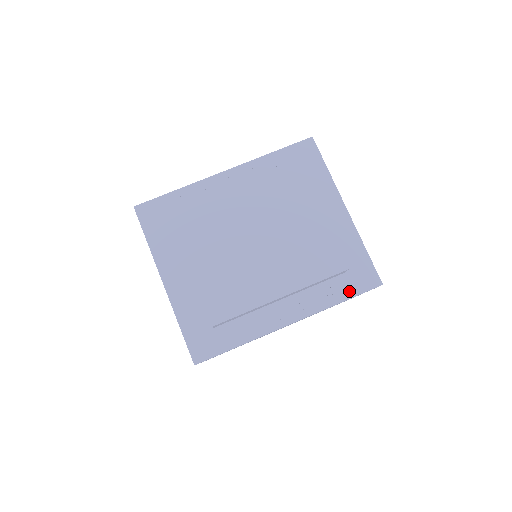
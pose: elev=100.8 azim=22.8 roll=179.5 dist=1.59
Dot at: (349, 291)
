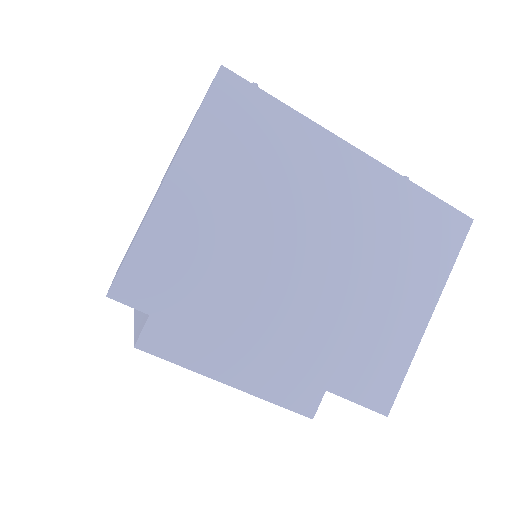
Dot at: occluded
